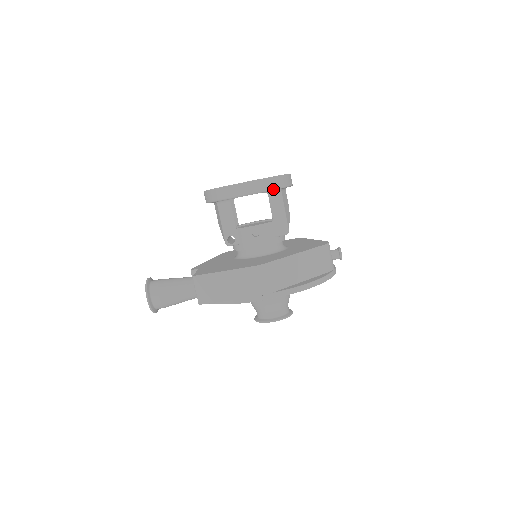
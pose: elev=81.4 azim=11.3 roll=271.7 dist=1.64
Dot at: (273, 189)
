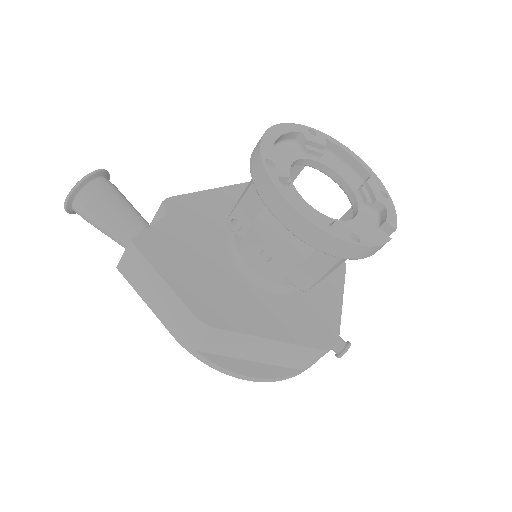
Dot at: (330, 254)
